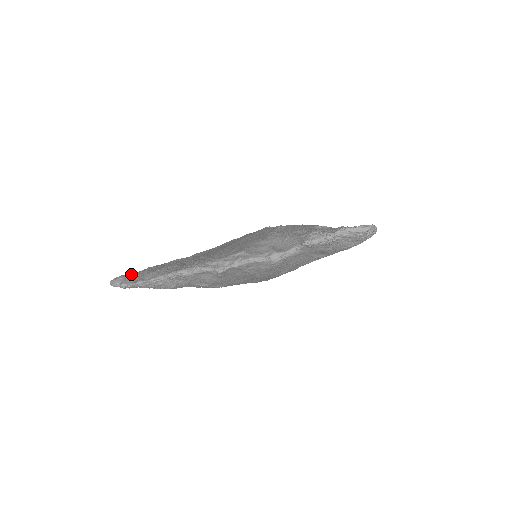
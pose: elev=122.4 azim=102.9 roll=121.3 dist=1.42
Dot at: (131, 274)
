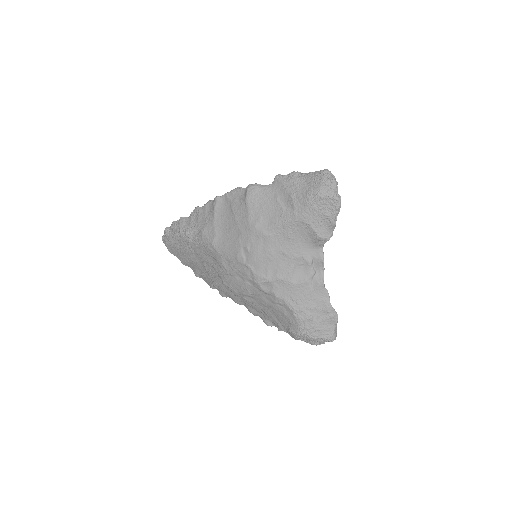
Dot at: occluded
